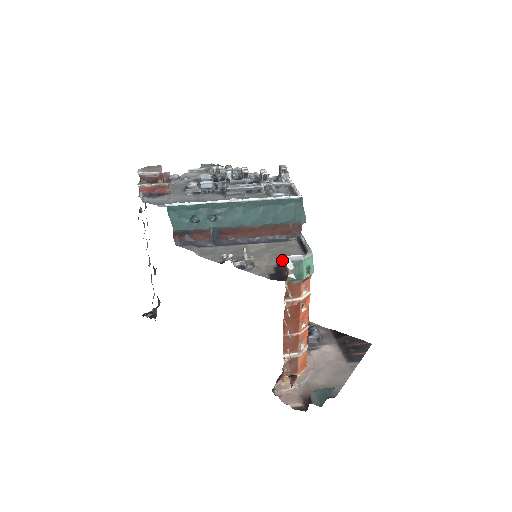
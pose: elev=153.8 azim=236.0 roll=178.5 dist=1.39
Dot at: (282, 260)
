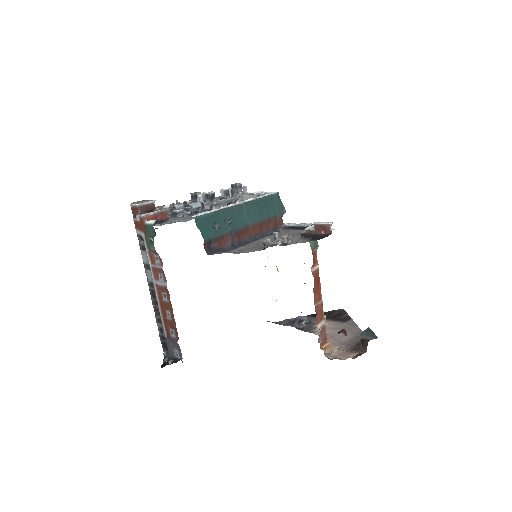
Dot at: (309, 229)
